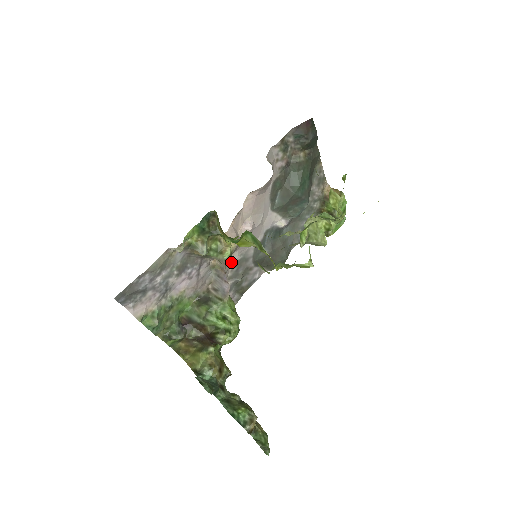
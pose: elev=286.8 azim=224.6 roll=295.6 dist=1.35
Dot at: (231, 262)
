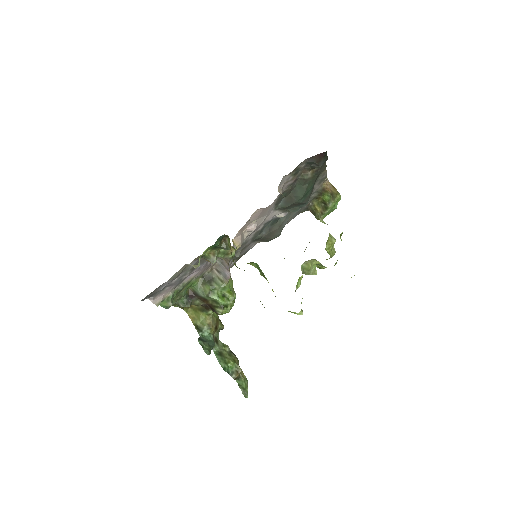
Dot at: occluded
